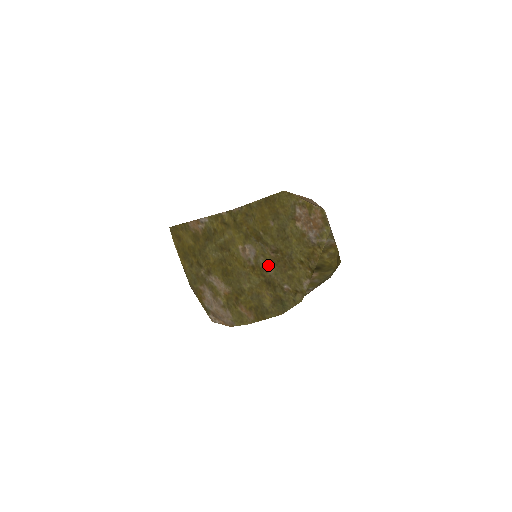
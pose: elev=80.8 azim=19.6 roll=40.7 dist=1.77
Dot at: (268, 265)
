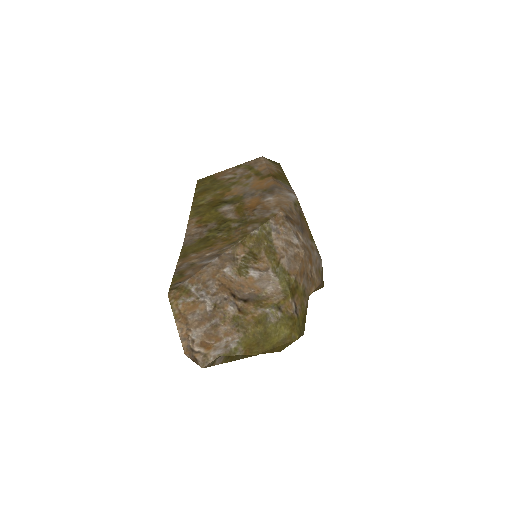
Dot at: occluded
